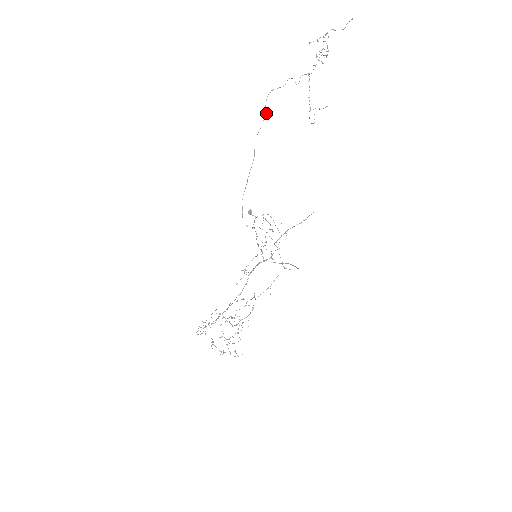
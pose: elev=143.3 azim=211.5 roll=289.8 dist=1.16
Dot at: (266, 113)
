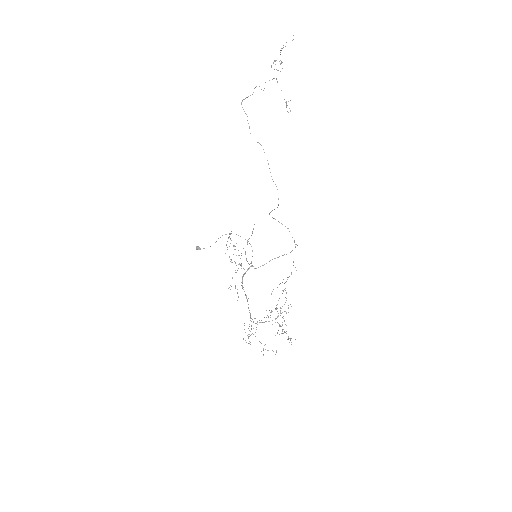
Dot at: occluded
